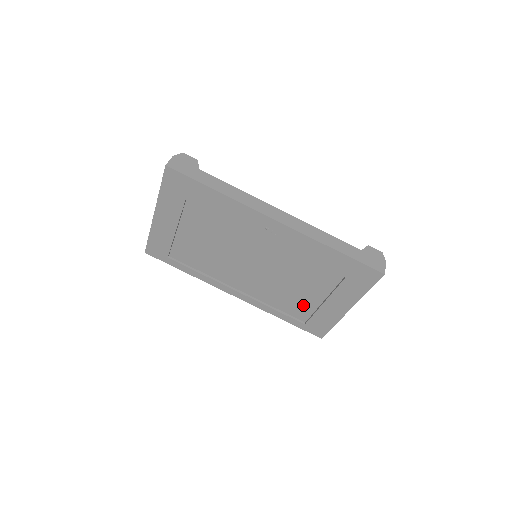
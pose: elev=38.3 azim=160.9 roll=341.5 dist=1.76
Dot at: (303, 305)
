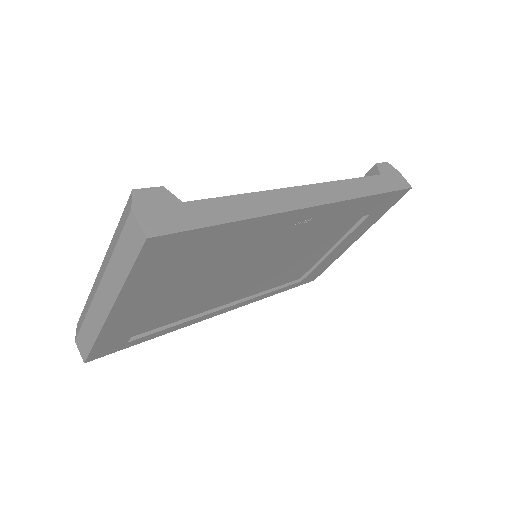
Dot at: (305, 266)
